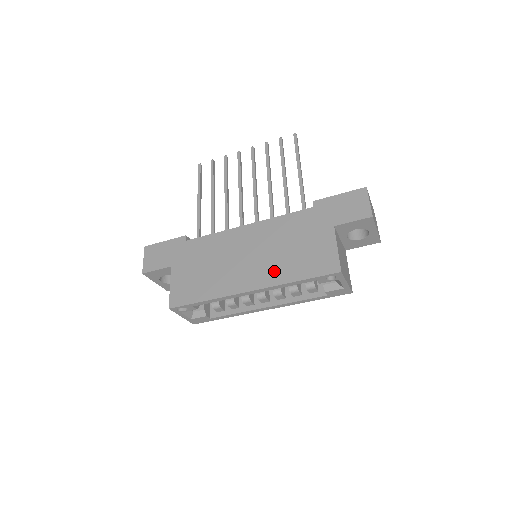
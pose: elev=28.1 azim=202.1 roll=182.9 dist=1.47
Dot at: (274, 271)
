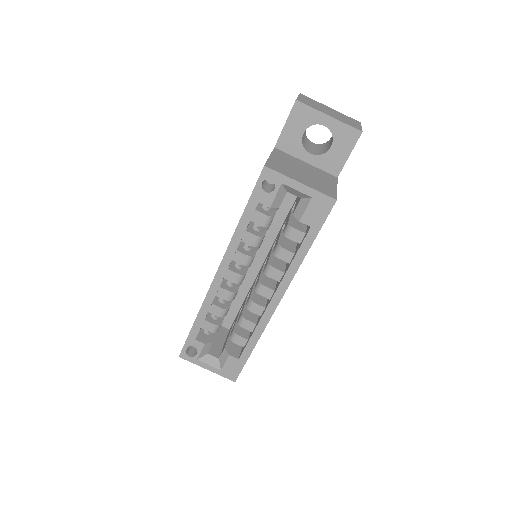
Dot at: occluded
